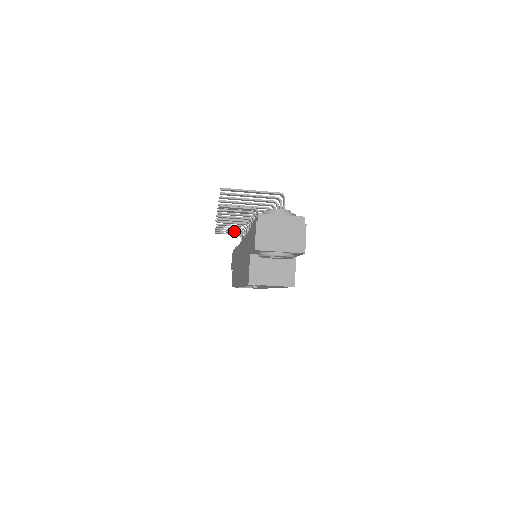
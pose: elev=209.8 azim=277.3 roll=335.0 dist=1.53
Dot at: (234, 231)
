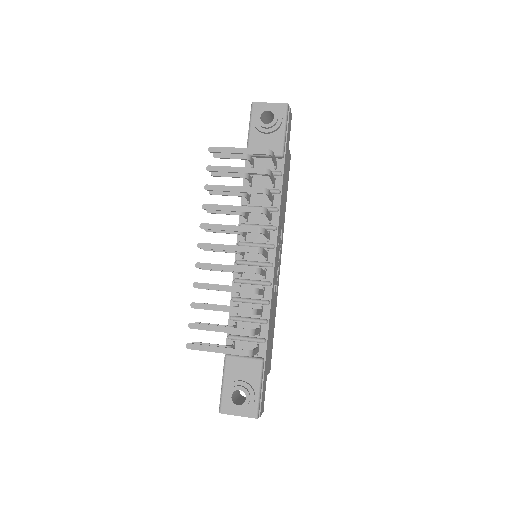
Dot at: (234, 177)
